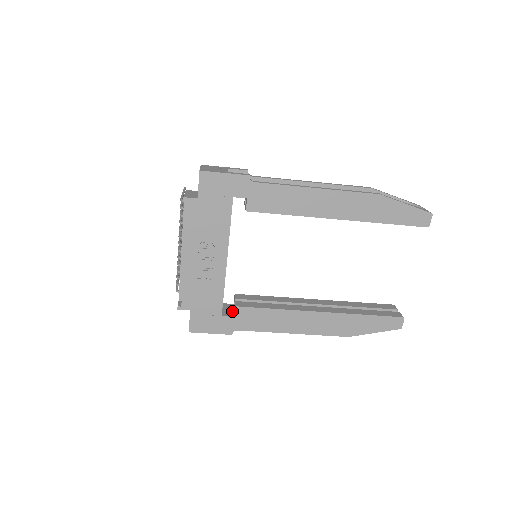
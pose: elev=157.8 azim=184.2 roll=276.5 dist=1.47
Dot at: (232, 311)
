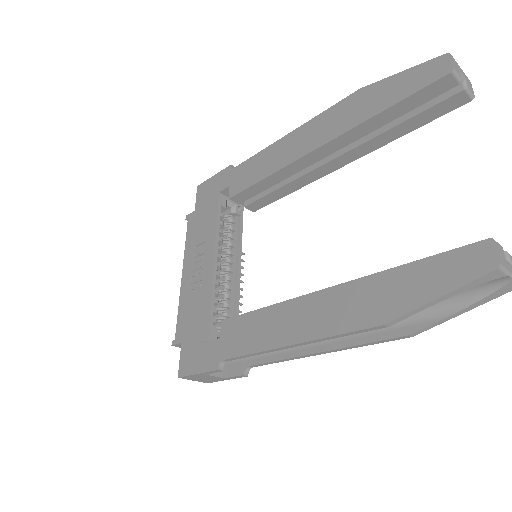
Dot at: occluded
